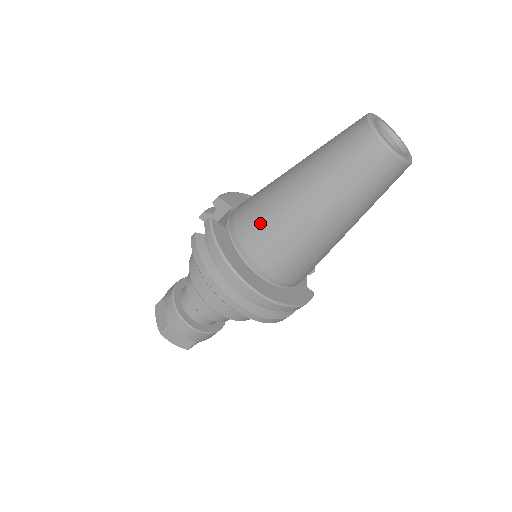
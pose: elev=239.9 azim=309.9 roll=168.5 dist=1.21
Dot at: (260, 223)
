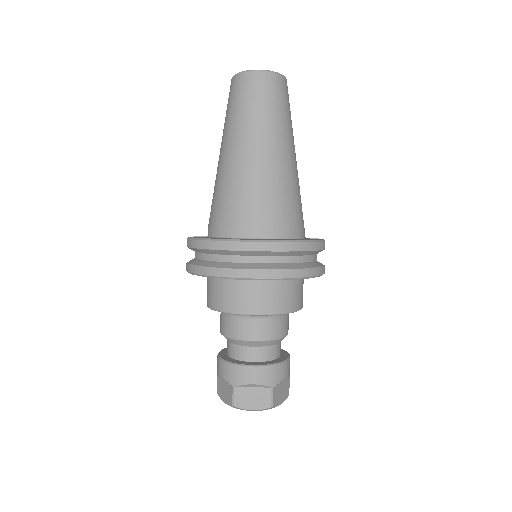
Dot at: (221, 201)
